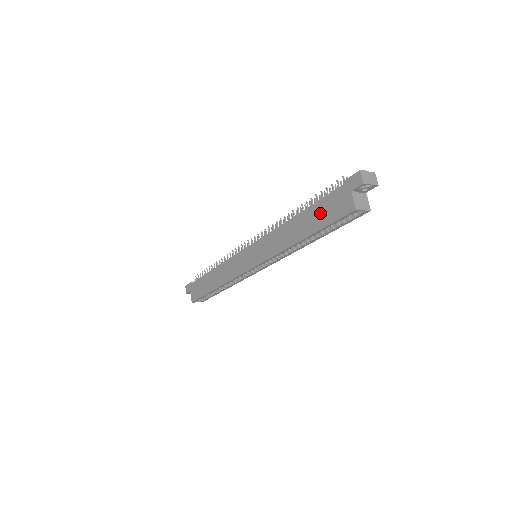
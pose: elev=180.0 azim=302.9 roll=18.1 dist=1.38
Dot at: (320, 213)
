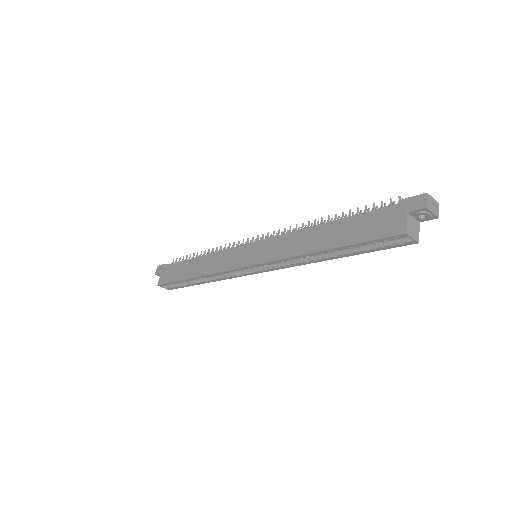
Dot at: (358, 227)
